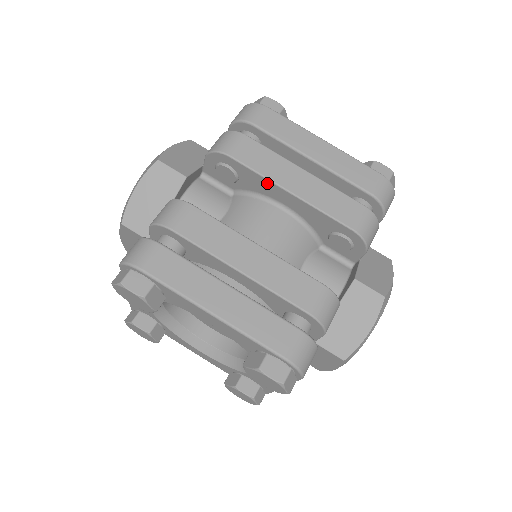
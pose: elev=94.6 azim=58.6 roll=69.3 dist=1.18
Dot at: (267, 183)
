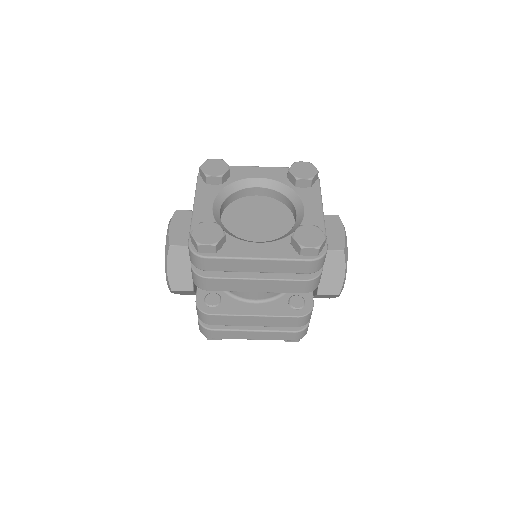
Dot at: occluded
